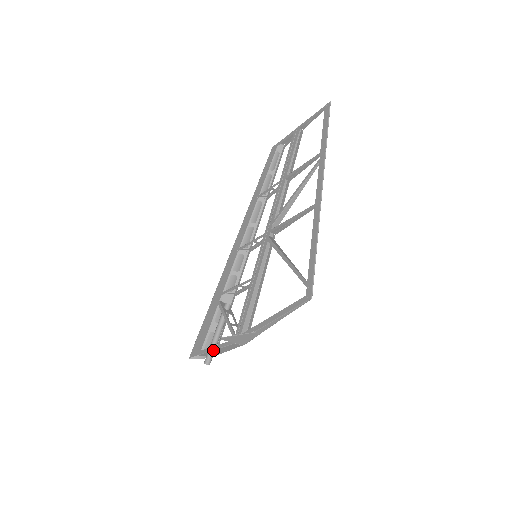
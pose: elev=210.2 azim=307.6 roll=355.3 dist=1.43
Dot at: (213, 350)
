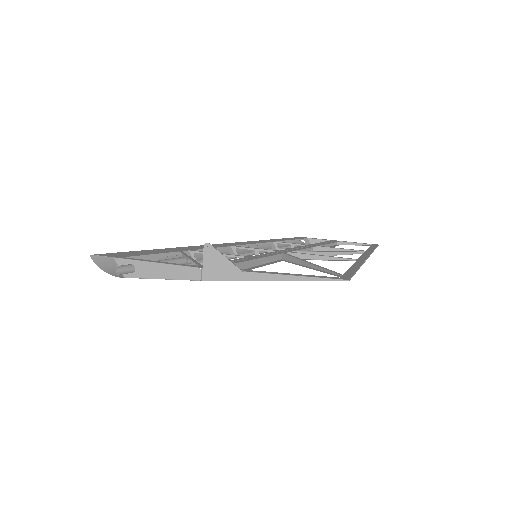
Dot at: (152, 262)
